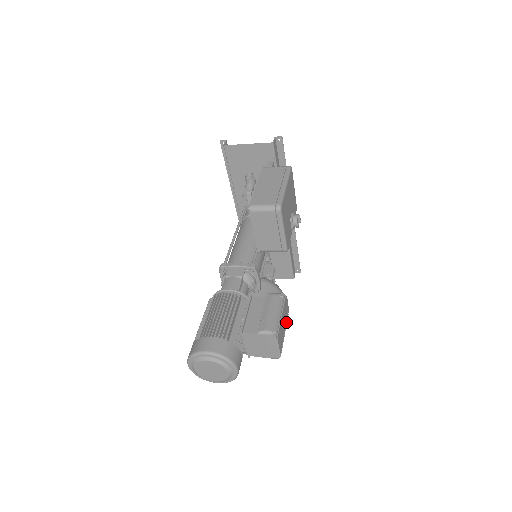
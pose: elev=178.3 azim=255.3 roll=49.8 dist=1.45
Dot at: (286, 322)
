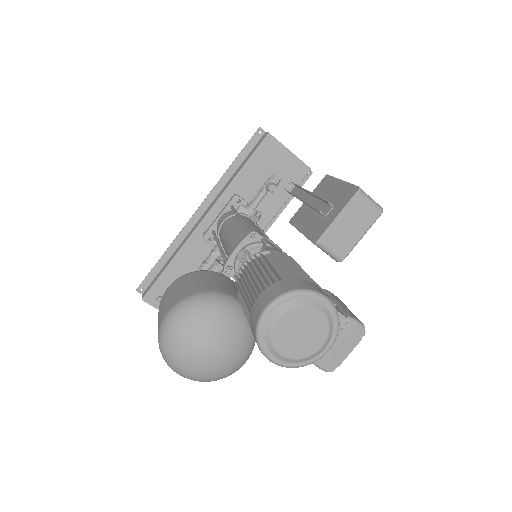
Dot at: occluded
